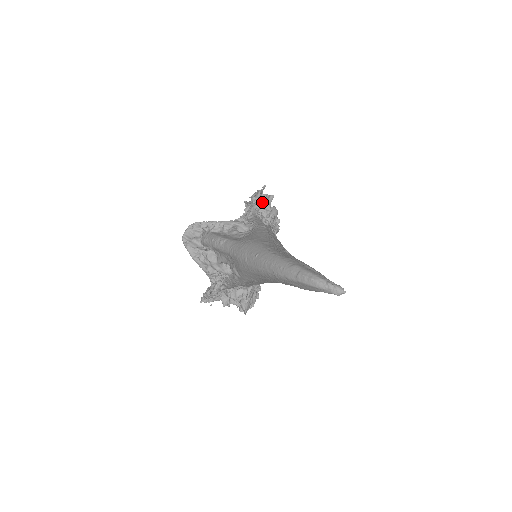
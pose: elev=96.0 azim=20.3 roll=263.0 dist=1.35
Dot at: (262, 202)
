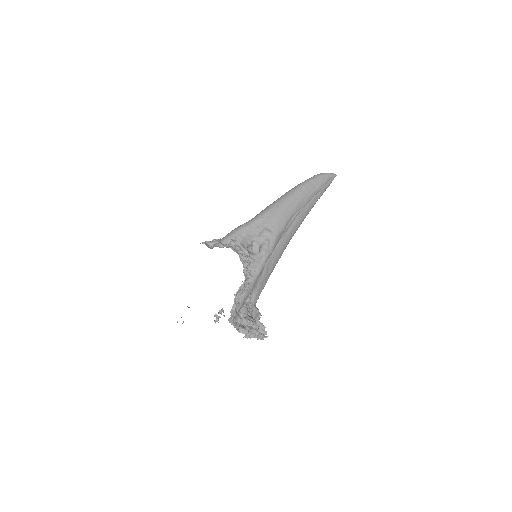
Dot at: occluded
